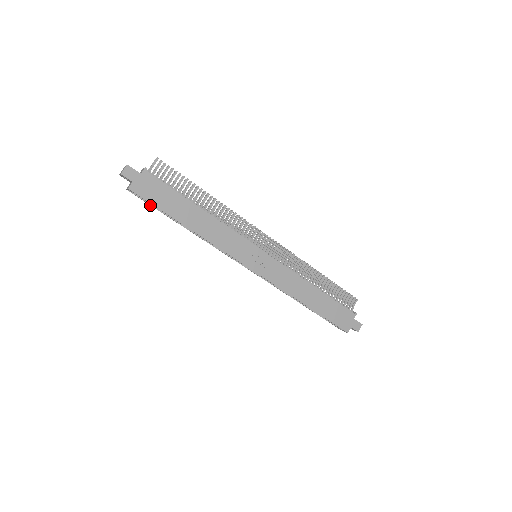
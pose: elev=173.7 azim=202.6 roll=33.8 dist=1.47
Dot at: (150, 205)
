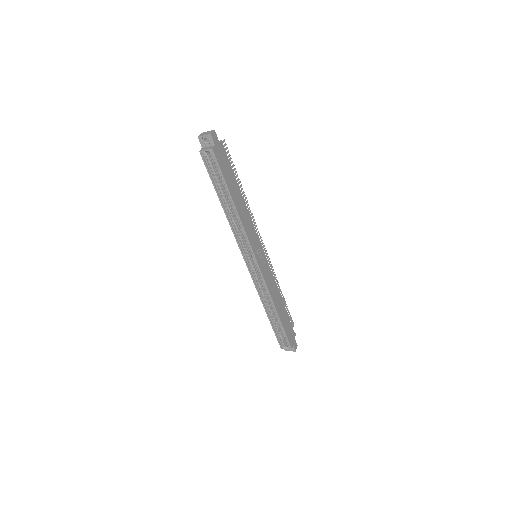
Dot at: (209, 174)
